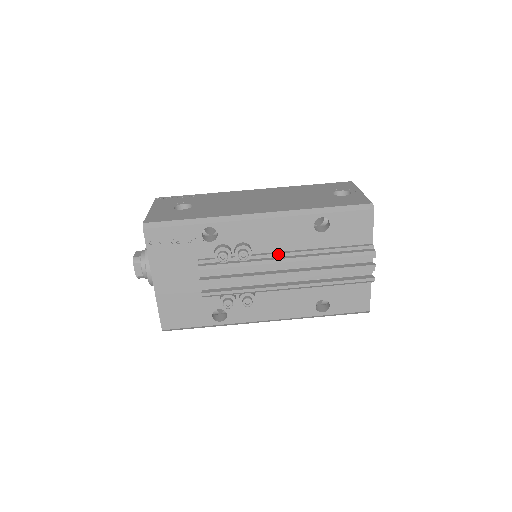
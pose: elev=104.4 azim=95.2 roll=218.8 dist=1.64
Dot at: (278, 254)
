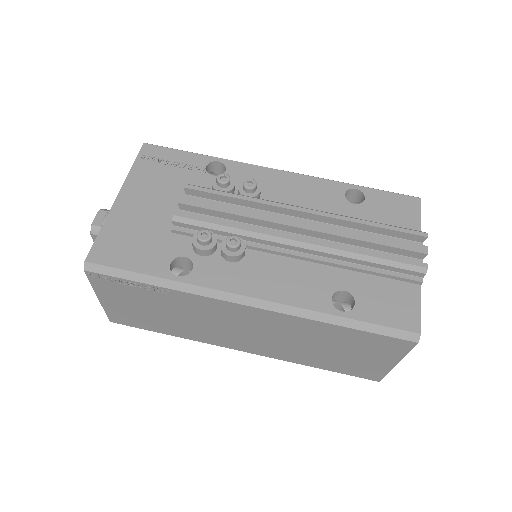
Dot at: occluded
